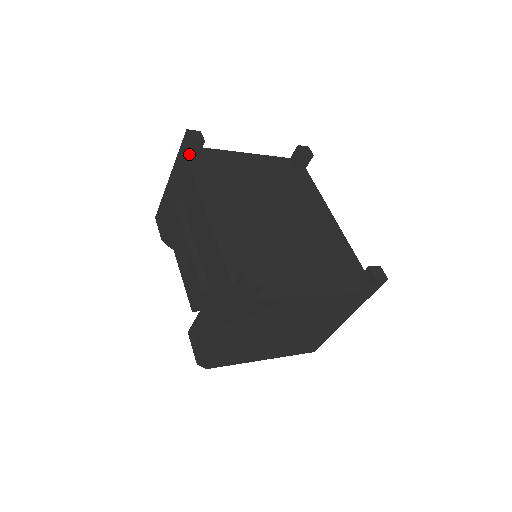
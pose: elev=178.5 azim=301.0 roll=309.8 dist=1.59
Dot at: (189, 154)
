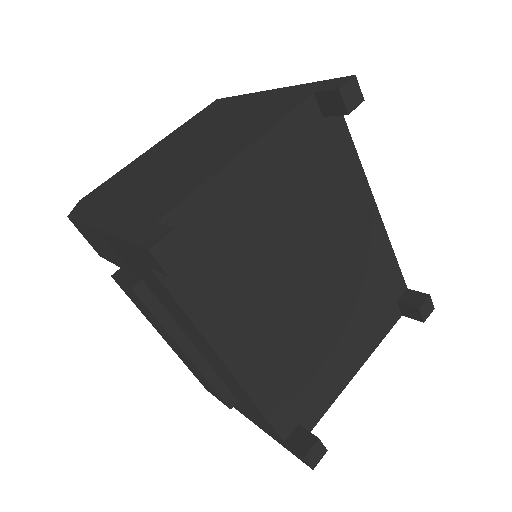
Dot at: occluded
